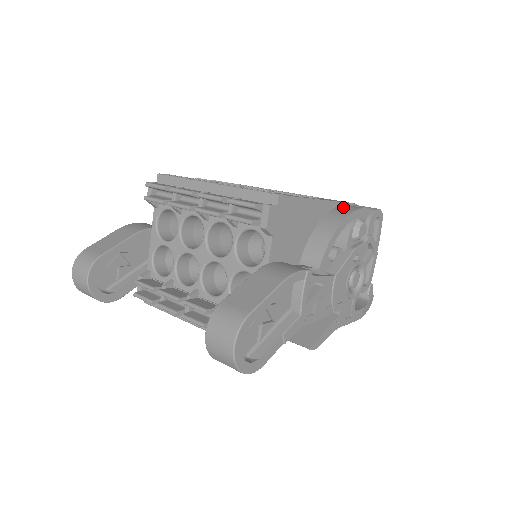
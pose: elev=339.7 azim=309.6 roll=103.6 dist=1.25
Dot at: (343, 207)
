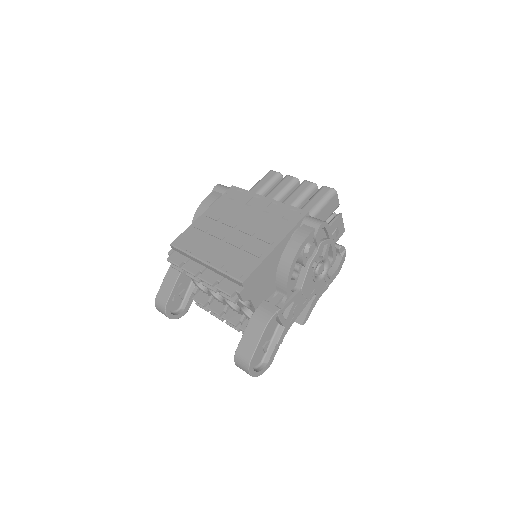
Dot at: (293, 242)
